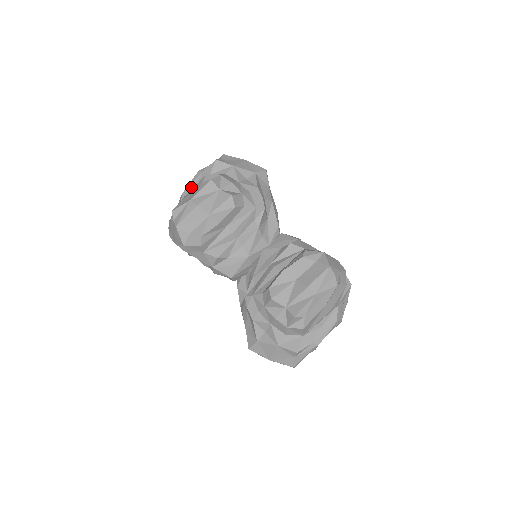
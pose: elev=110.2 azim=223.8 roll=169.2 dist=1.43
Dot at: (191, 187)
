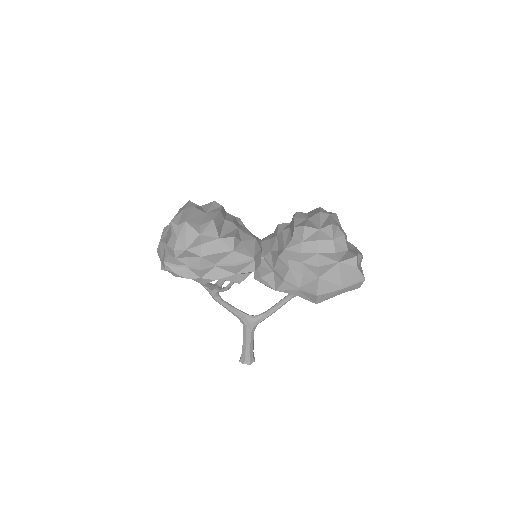
Dot at: (165, 235)
